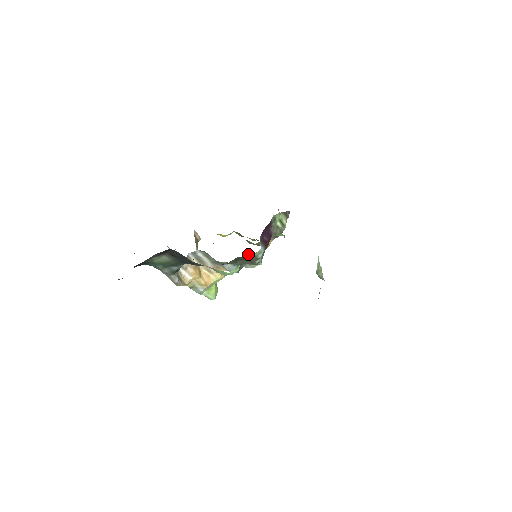
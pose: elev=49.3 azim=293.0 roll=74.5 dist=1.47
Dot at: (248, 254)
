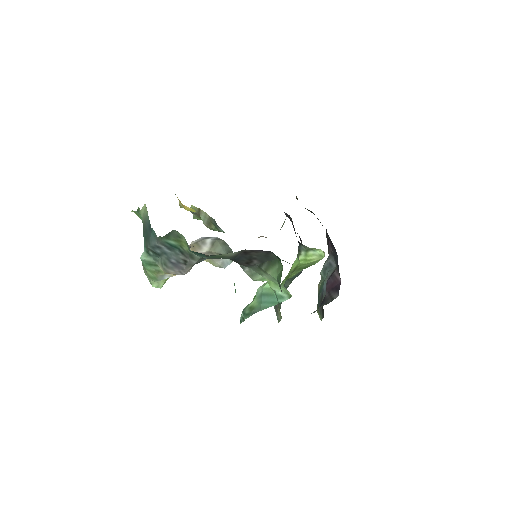
Dot at: occluded
